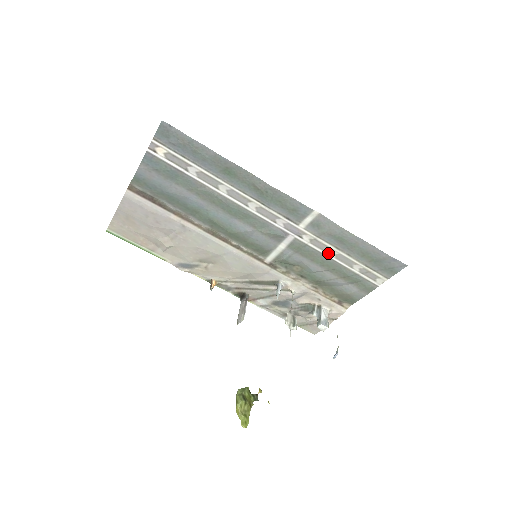
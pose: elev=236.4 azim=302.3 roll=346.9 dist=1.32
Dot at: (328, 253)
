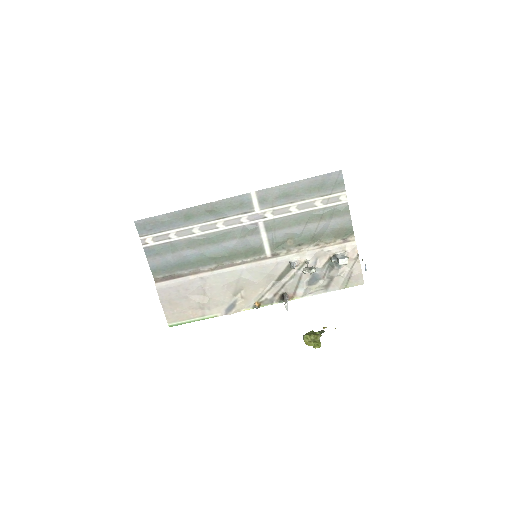
Dot at: (291, 212)
